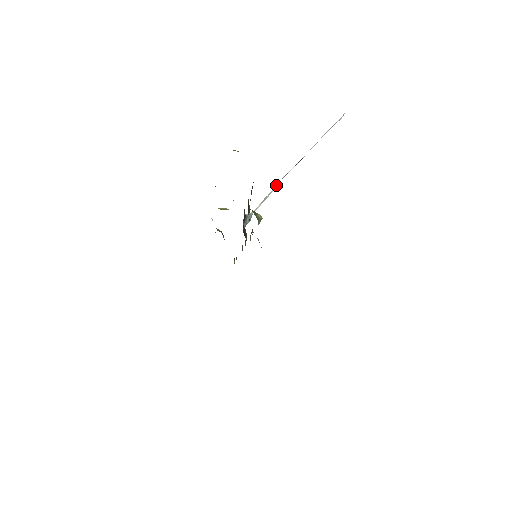
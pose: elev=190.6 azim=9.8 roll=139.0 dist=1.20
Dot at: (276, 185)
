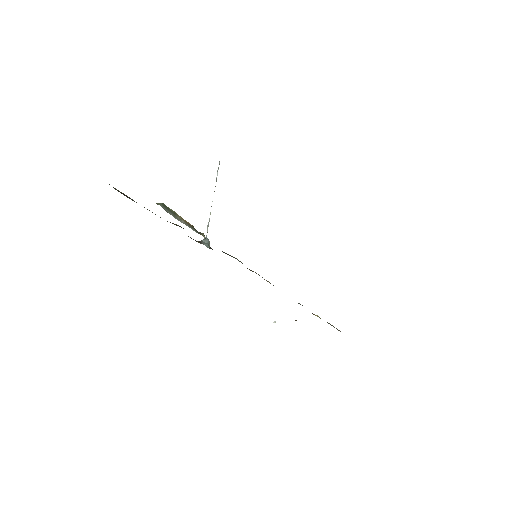
Dot at: occluded
